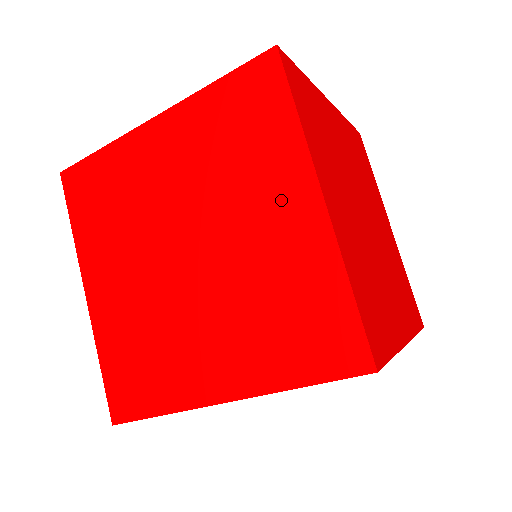
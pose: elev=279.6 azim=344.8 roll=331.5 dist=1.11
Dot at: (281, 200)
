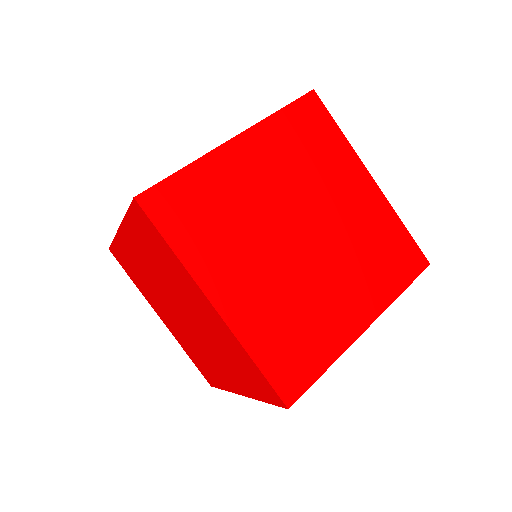
Dot at: (351, 184)
